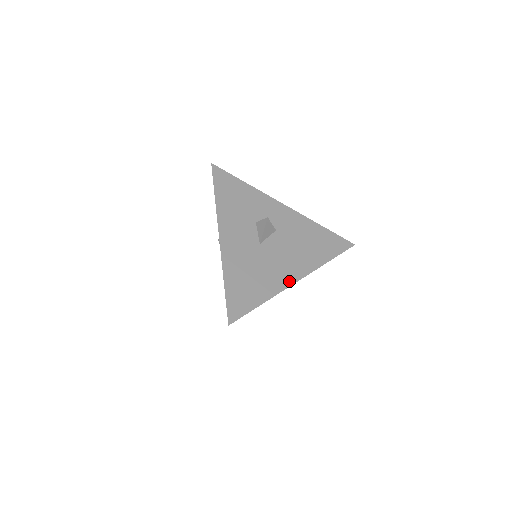
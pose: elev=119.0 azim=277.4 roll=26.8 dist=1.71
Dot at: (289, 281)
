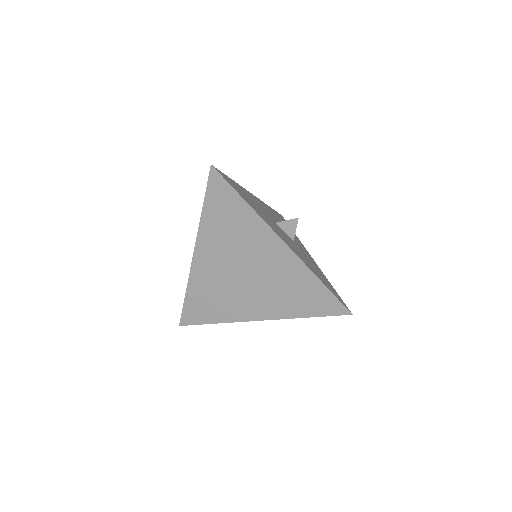
Dot at: (277, 233)
